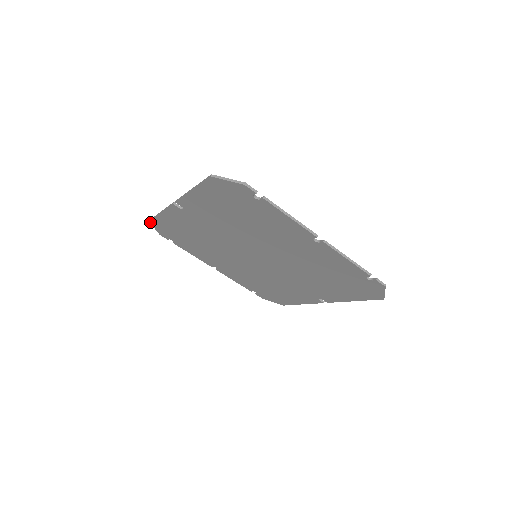
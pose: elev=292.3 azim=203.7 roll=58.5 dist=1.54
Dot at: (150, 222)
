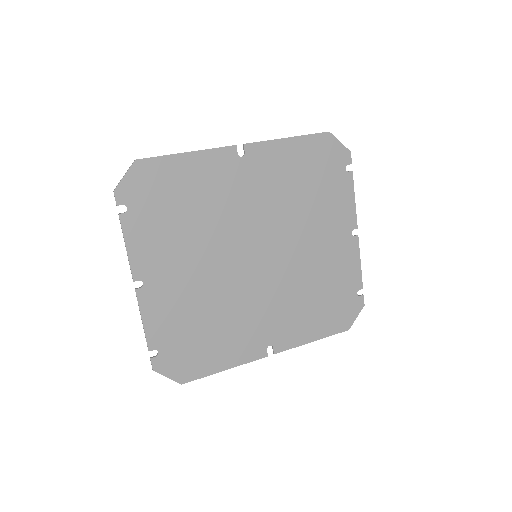
Dot at: (135, 162)
